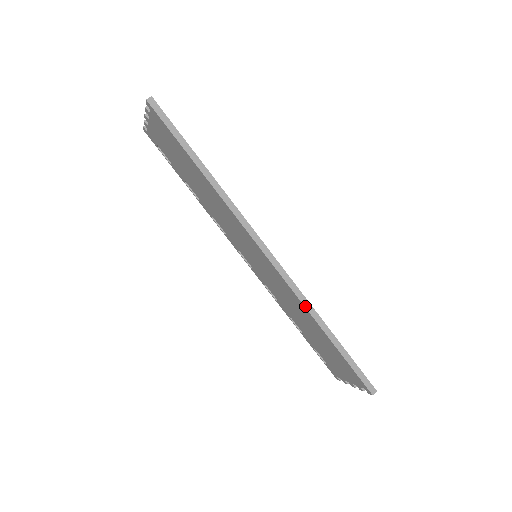
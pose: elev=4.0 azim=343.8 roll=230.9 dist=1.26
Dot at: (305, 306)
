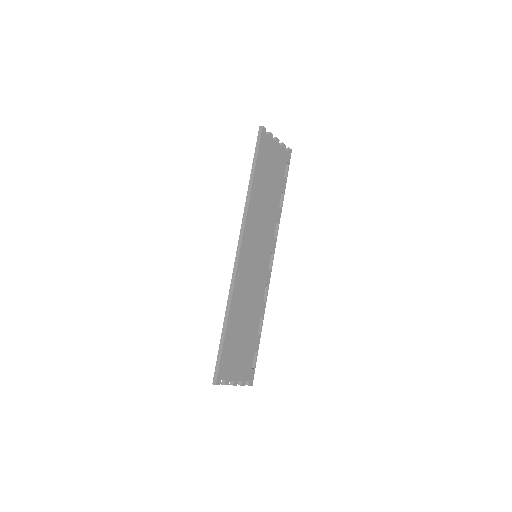
Dot at: (229, 295)
